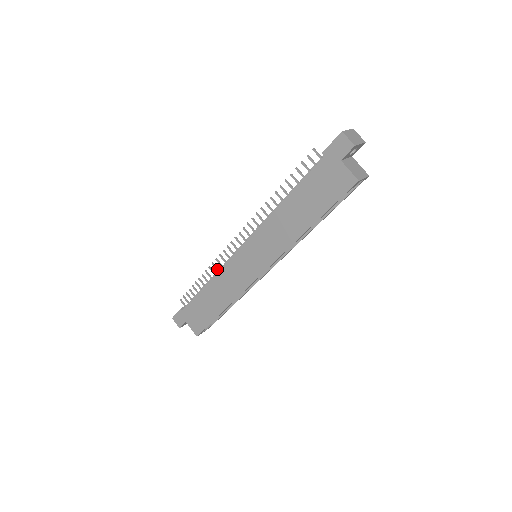
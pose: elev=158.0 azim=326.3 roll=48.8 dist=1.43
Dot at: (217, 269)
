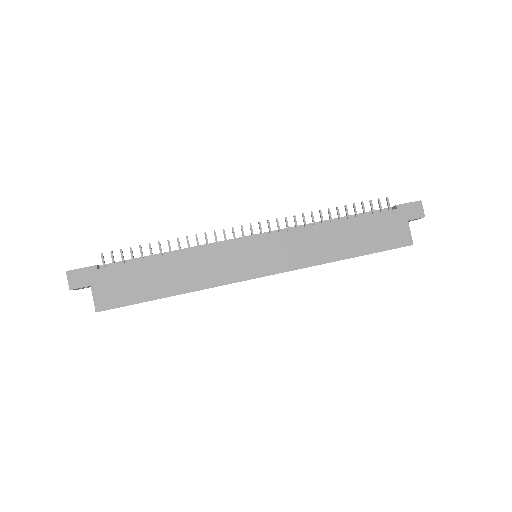
Dot at: occluded
